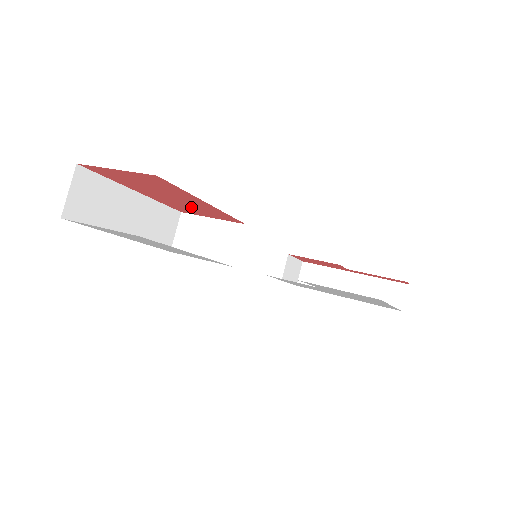
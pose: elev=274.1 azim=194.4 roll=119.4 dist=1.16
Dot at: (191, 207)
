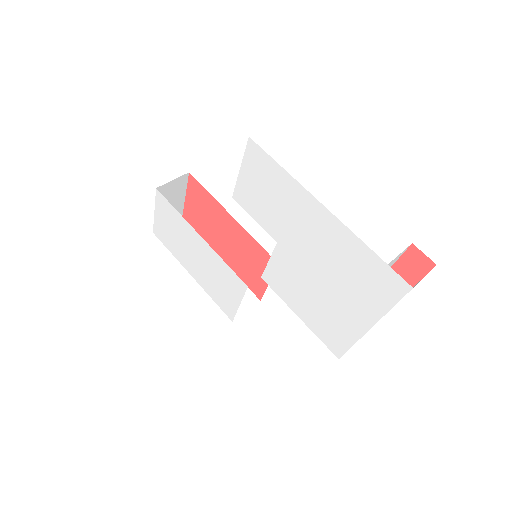
Dot at: (245, 258)
